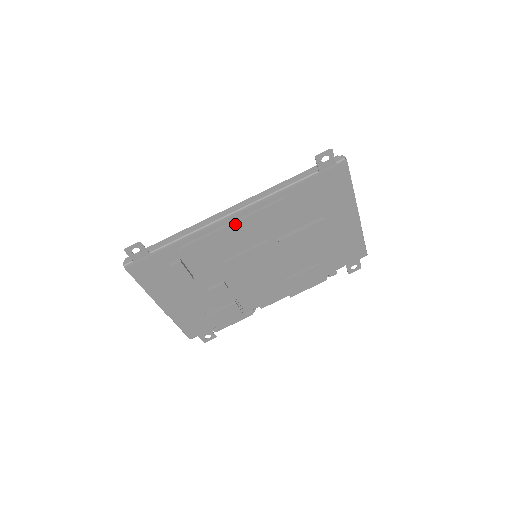
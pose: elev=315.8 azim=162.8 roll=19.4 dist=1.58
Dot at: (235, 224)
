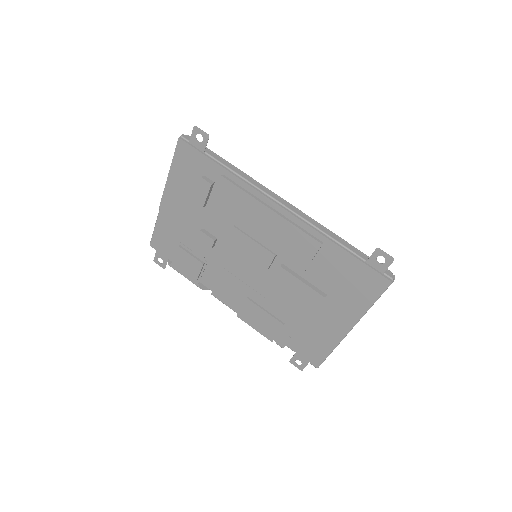
Dot at: (273, 212)
